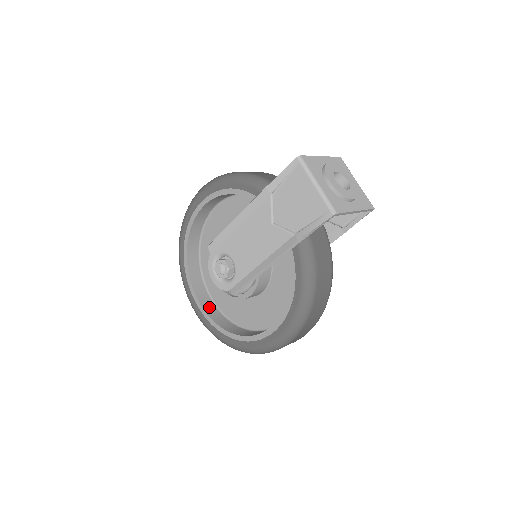
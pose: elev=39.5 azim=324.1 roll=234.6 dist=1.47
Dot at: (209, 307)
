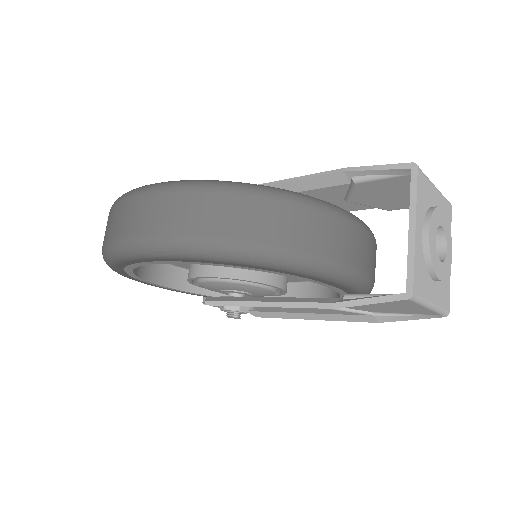
Dot at: (185, 281)
